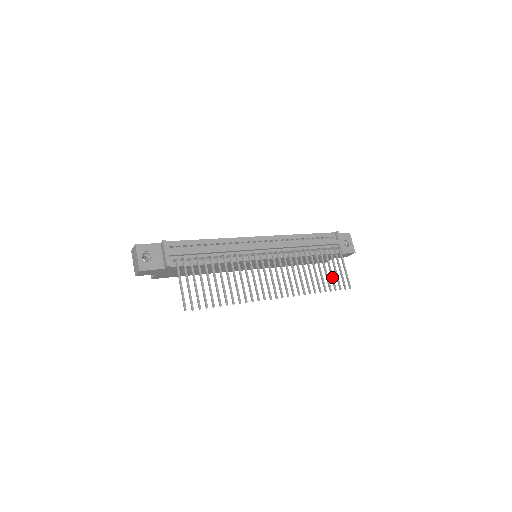
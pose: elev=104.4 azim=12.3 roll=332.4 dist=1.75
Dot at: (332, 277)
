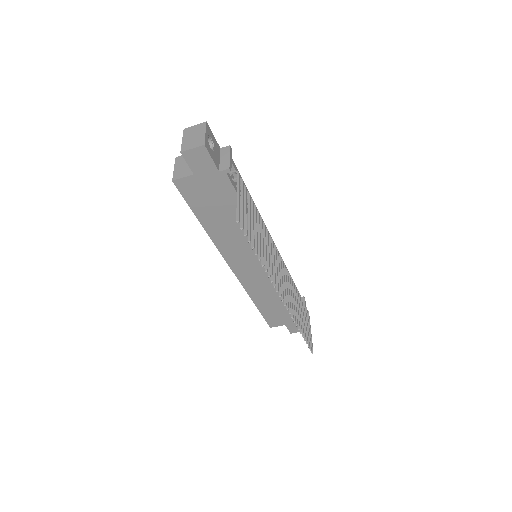
Dot at: (306, 329)
